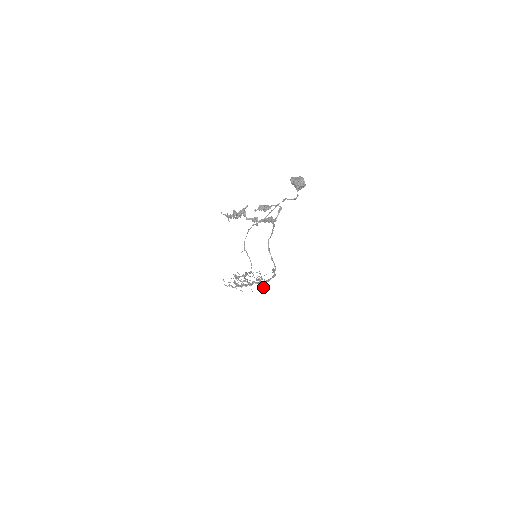
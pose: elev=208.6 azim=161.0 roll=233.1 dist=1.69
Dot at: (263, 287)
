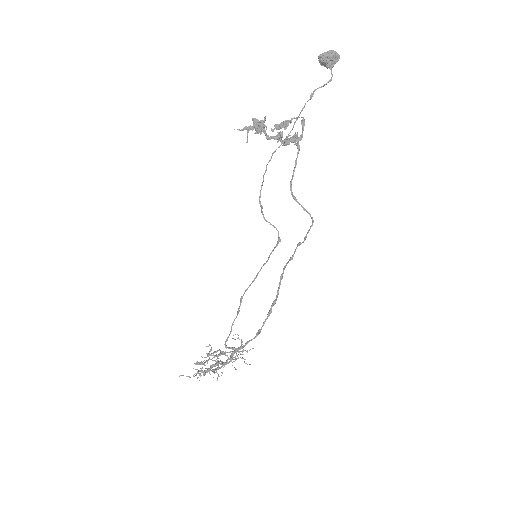
Dot at: (245, 363)
